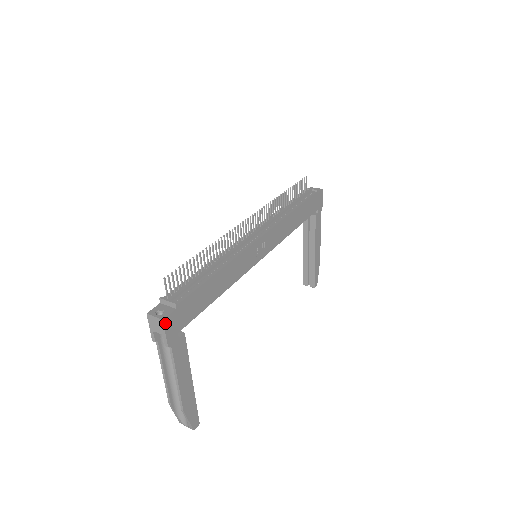
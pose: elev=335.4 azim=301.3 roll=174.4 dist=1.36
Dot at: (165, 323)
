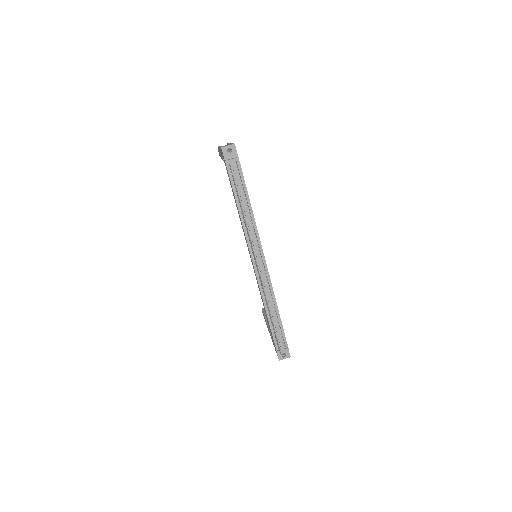
Dot at: (289, 354)
